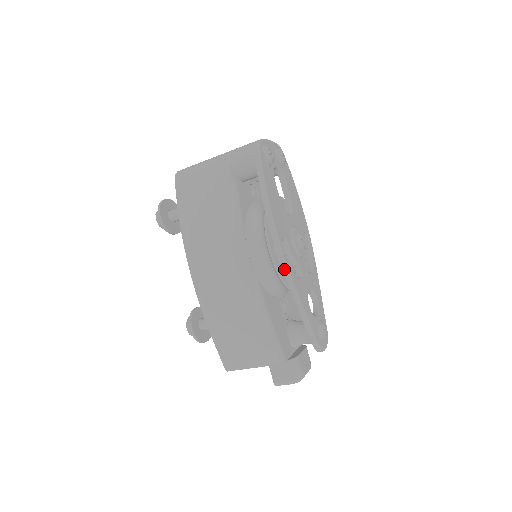
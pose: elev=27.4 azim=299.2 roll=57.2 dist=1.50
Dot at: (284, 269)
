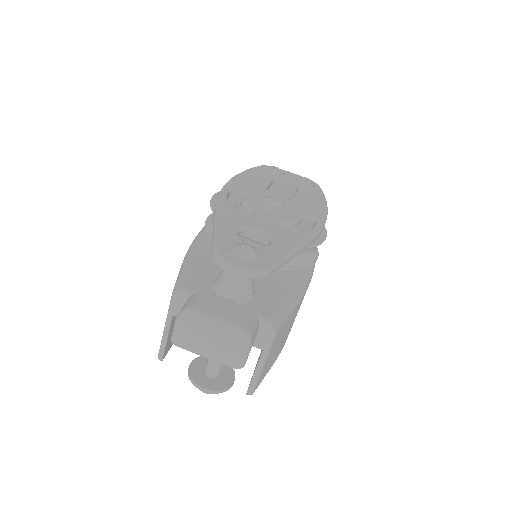
Dot at: (216, 200)
